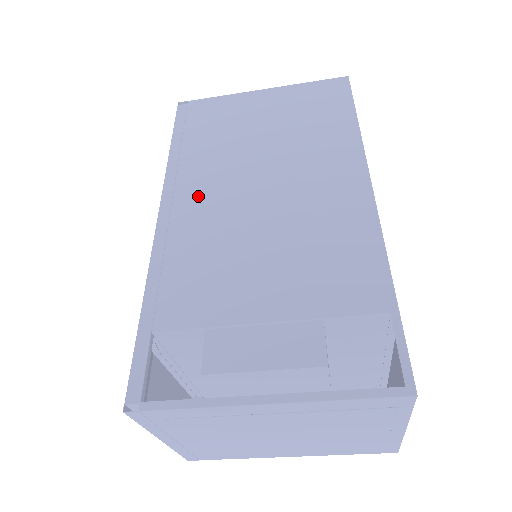
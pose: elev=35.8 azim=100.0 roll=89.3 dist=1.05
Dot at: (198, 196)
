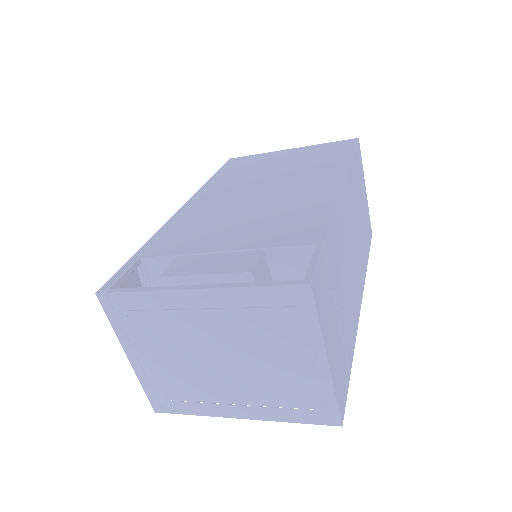
Dot at: (214, 197)
